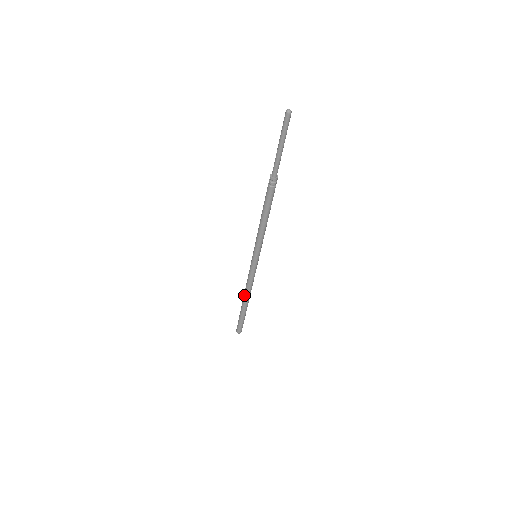
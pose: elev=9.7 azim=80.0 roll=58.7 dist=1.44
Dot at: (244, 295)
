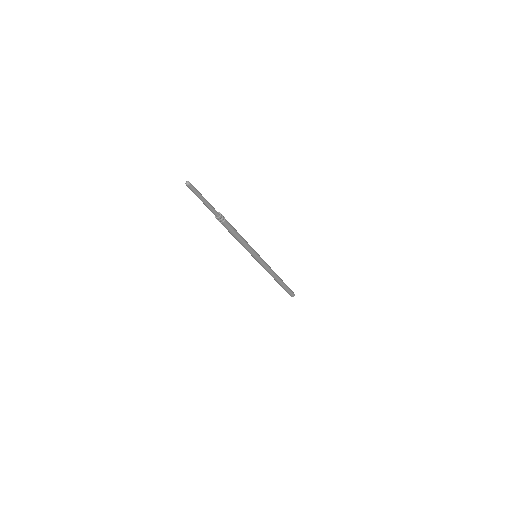
Dot at: occluded
